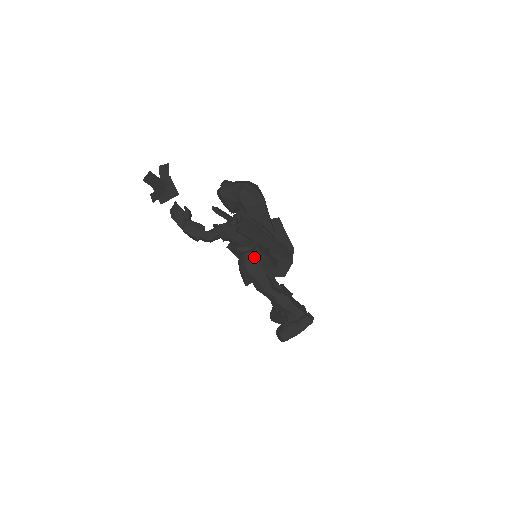
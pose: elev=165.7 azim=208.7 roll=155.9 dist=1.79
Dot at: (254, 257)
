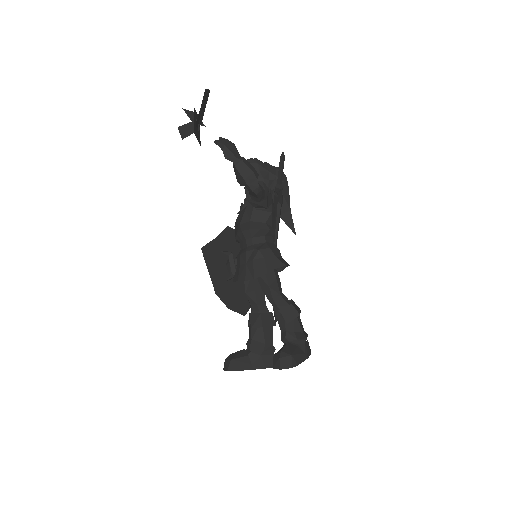
Dot at: (274, 244)
